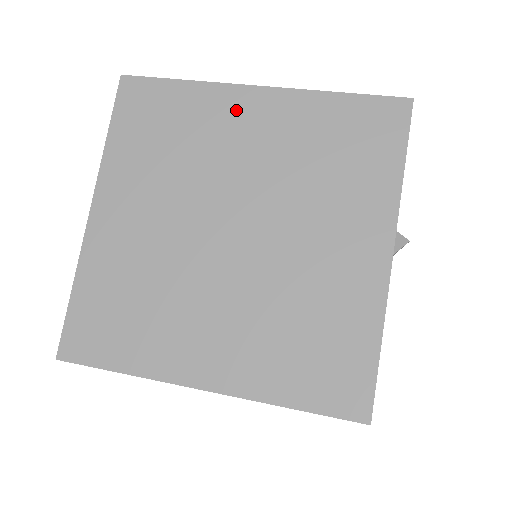
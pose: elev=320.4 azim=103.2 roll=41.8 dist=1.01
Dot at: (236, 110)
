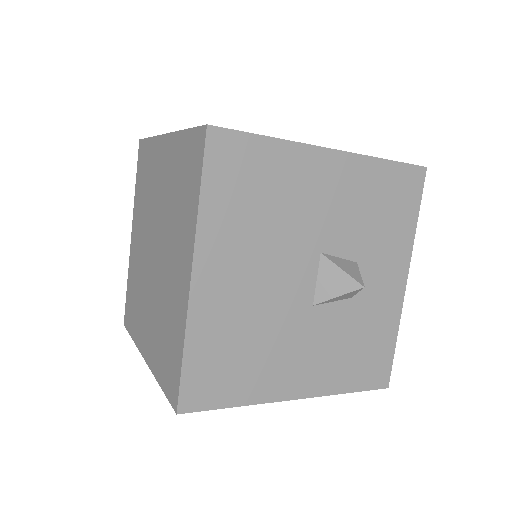
Dot at: occluded
